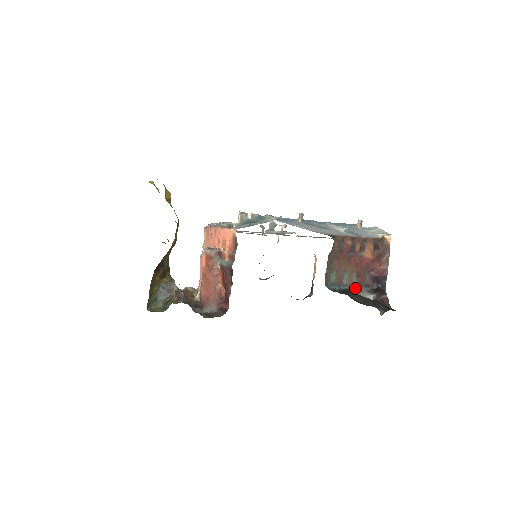
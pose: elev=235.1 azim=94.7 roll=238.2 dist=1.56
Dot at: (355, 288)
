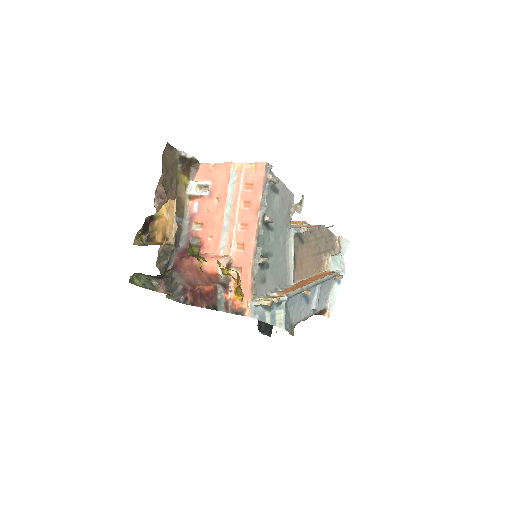
Dot at: occluded
